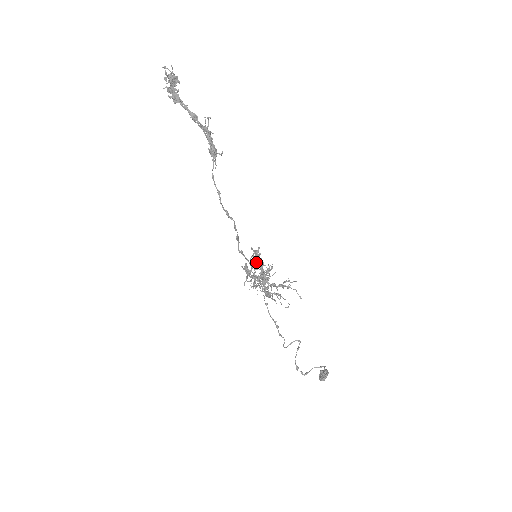
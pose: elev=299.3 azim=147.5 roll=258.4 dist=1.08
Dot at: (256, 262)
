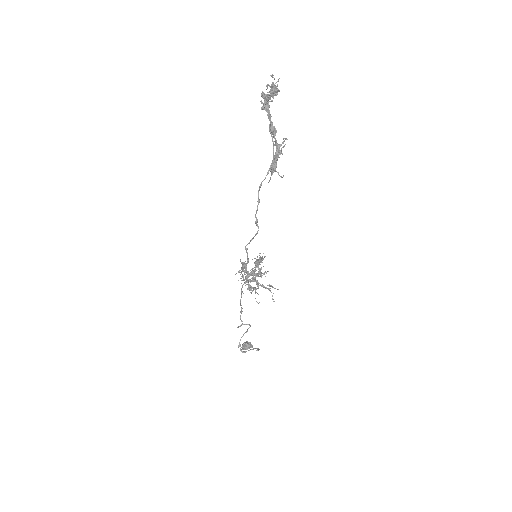
Dot at: (257, 265)
